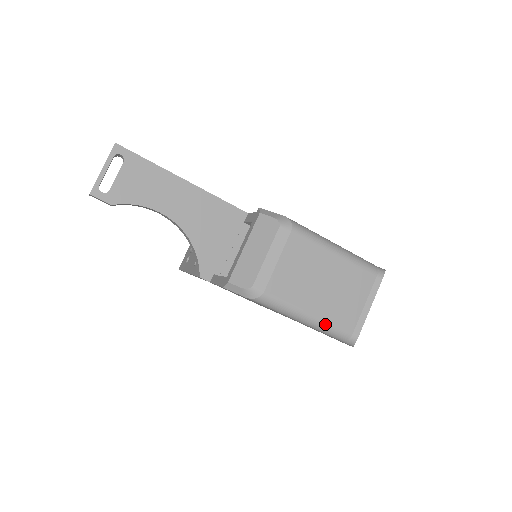
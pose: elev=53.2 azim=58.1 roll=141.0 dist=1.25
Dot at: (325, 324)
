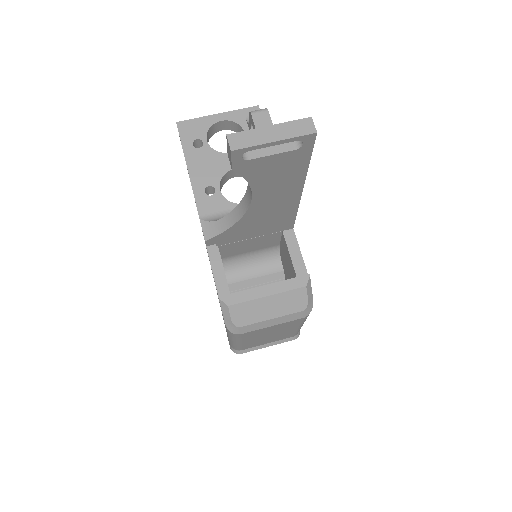
Dot at: (238, 346)
